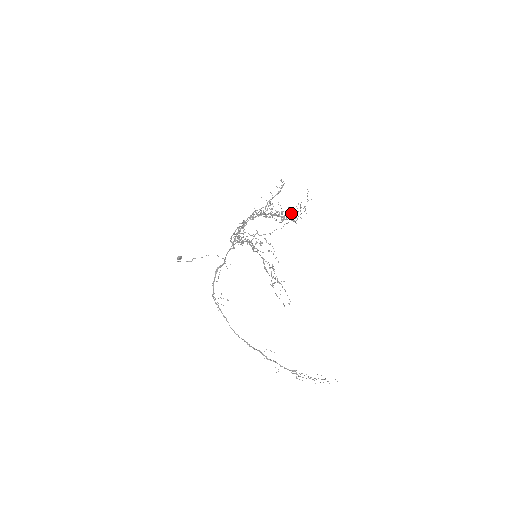
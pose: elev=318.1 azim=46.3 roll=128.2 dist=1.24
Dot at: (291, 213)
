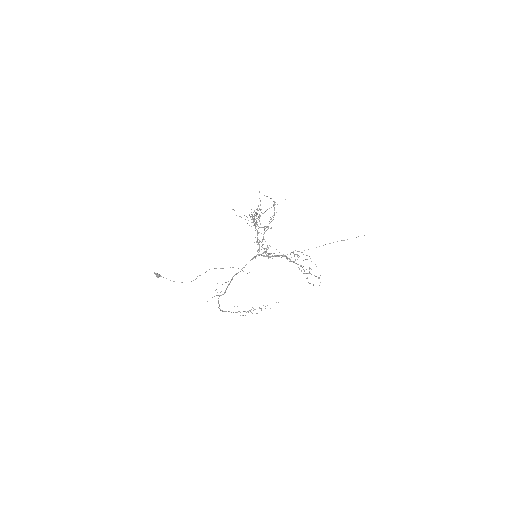
Dot at: occluded
